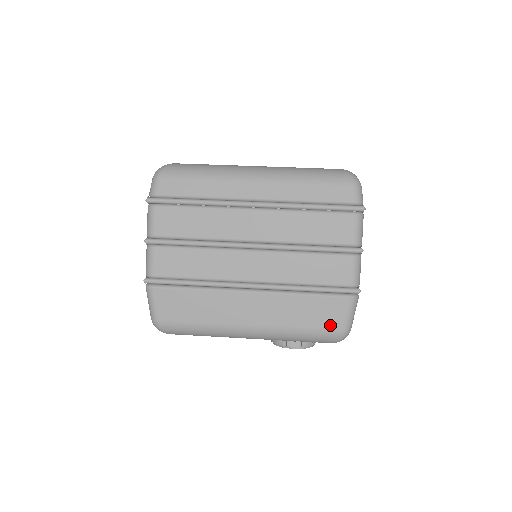
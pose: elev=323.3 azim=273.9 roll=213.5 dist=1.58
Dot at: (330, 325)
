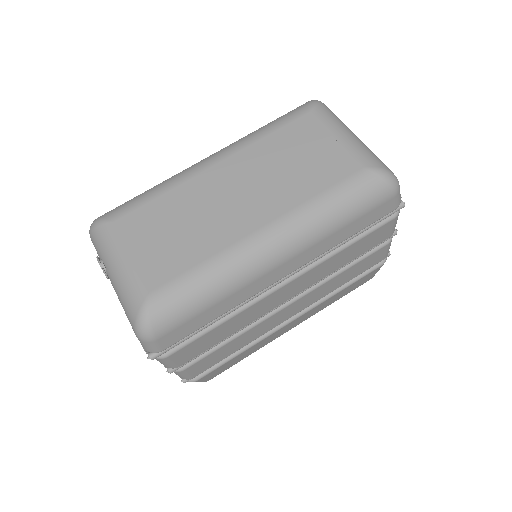
Dot at: occluded
